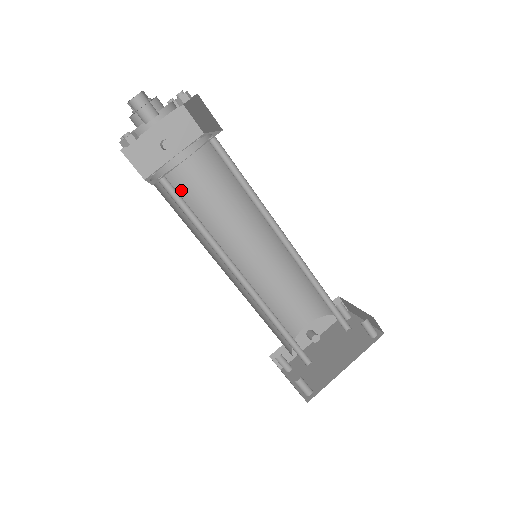
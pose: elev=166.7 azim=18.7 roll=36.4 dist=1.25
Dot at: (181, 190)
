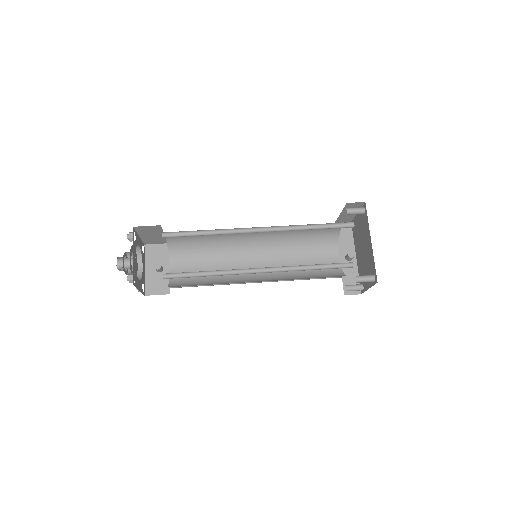
Dot at: (190, 277)
